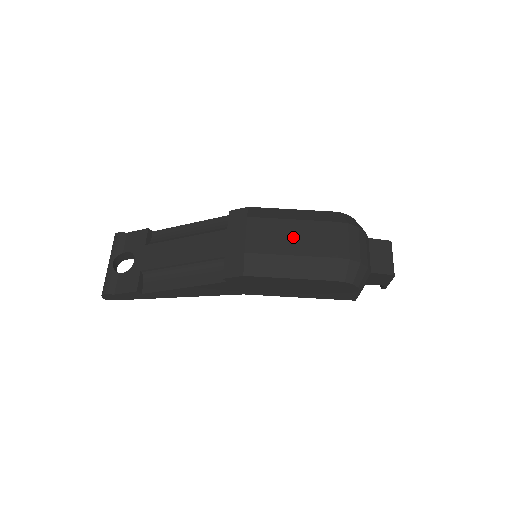
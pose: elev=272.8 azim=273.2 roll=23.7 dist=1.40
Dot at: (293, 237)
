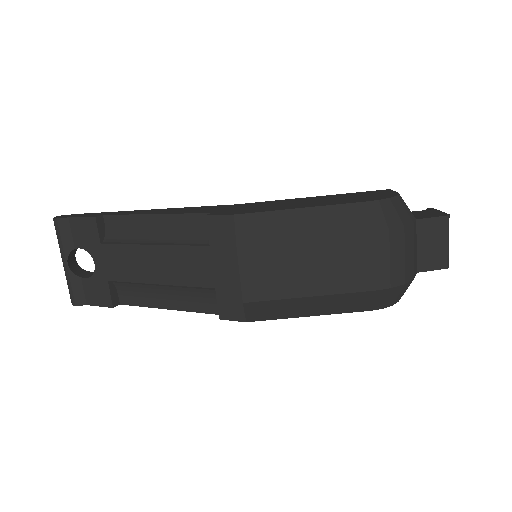
Dot at: (308, 269)
